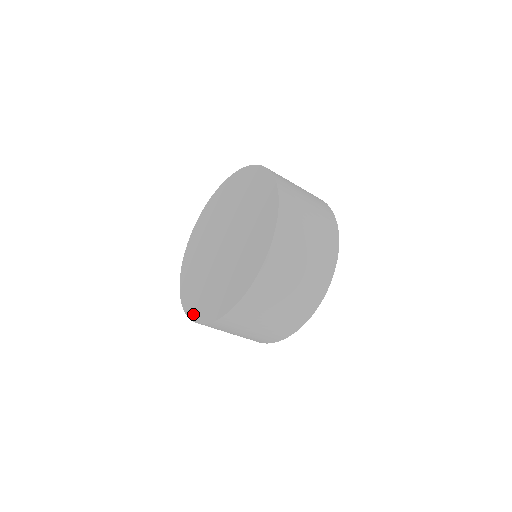
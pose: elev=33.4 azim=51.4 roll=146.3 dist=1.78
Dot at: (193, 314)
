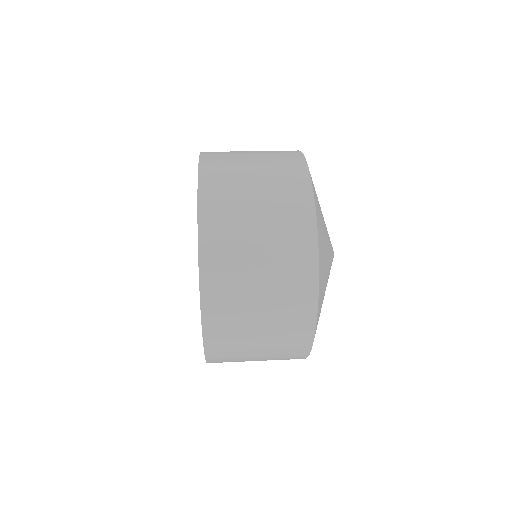
Dot at: occluded
